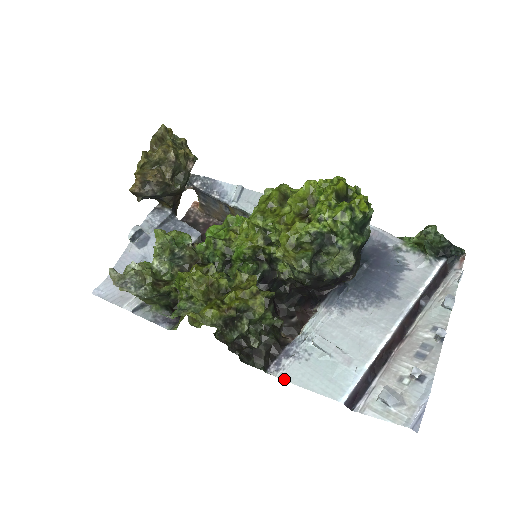
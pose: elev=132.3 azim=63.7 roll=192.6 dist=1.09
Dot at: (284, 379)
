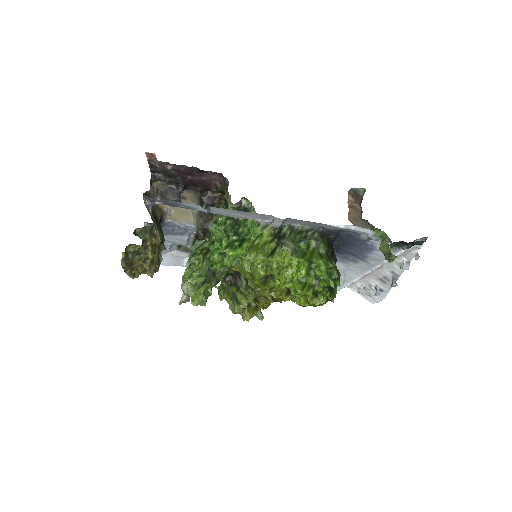
Dot at: occluded
